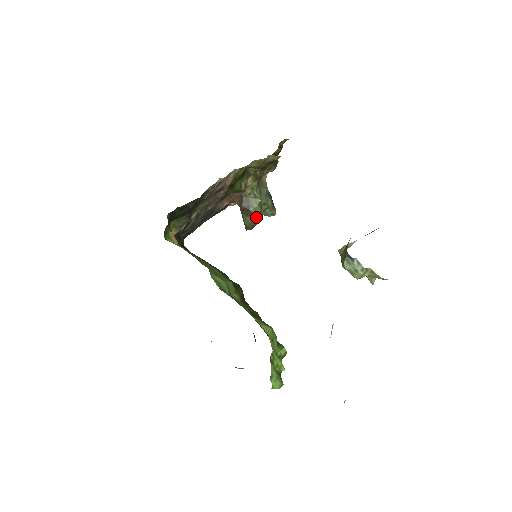
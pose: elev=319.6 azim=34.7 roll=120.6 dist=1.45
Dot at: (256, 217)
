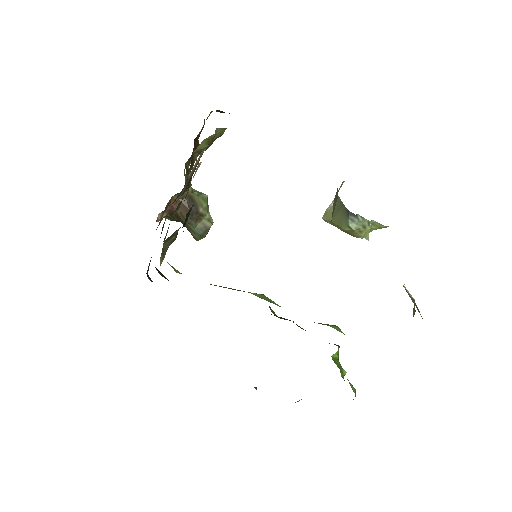
Dot at: (208, 219)
